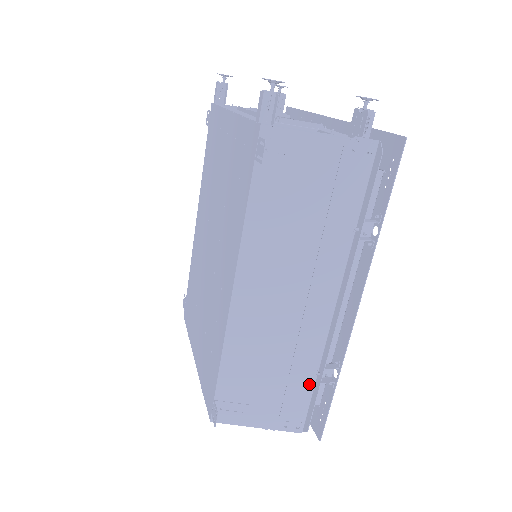
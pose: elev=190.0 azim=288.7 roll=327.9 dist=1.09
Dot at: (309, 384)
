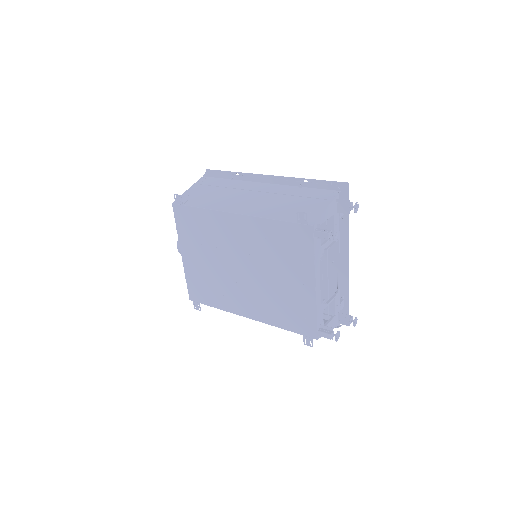
Dot at: occluded
